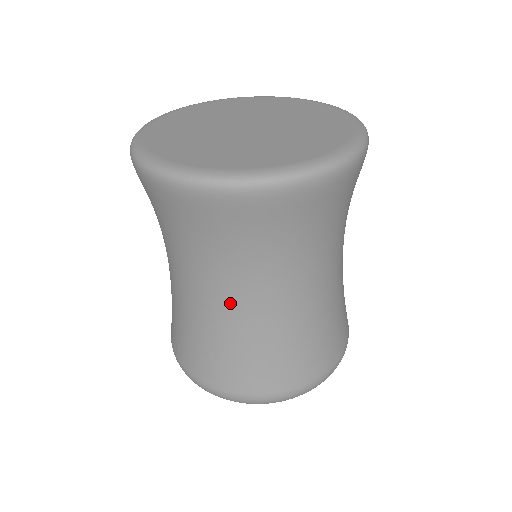
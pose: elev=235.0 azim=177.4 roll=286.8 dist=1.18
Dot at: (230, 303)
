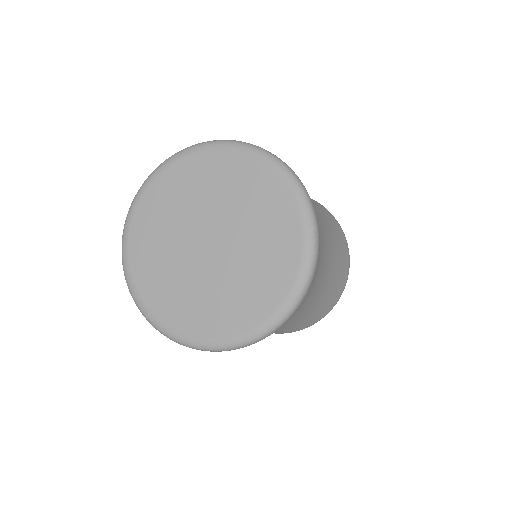
Dot at: occluded
